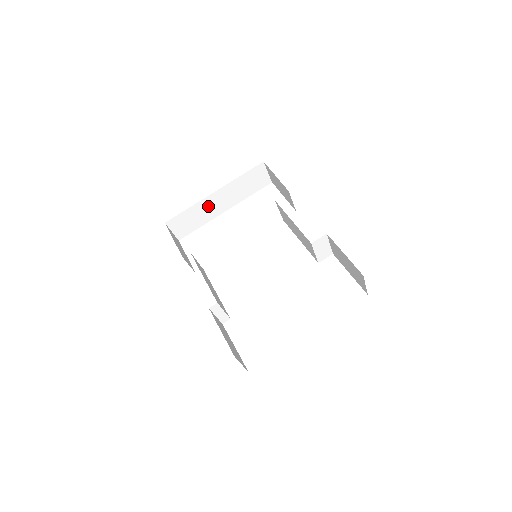
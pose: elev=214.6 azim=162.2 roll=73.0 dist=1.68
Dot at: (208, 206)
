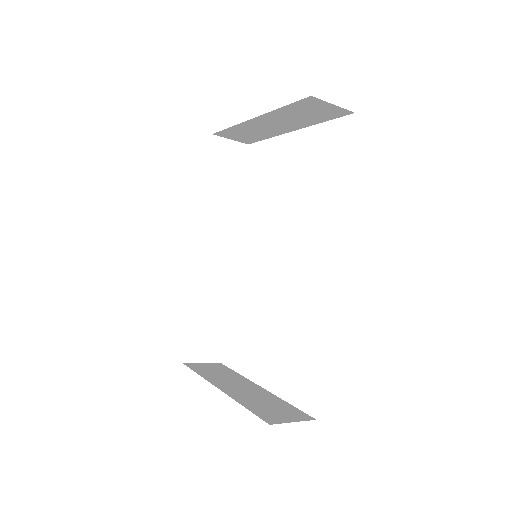
Dot at: (258, 126)
